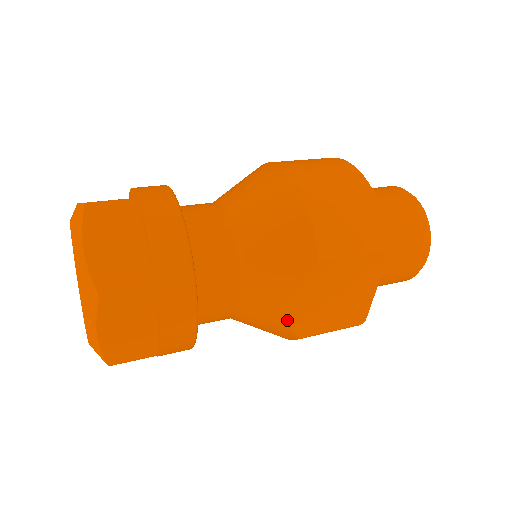
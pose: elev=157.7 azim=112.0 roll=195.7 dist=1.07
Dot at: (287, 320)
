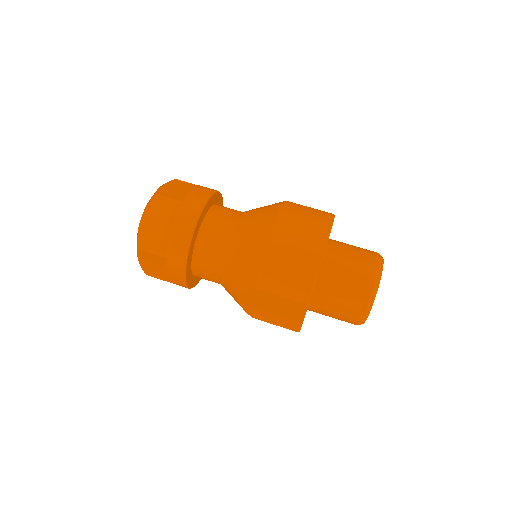
Dot at: (241, 305)
